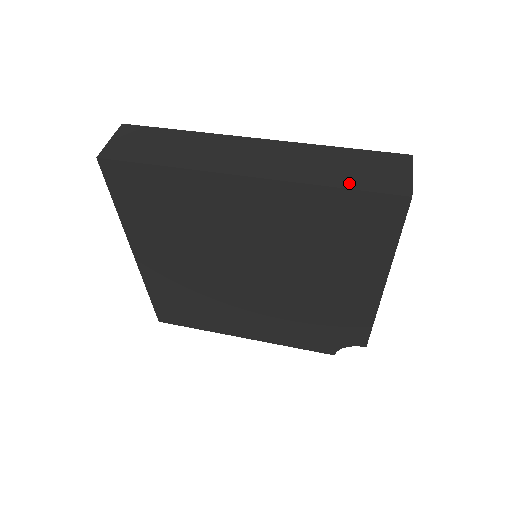
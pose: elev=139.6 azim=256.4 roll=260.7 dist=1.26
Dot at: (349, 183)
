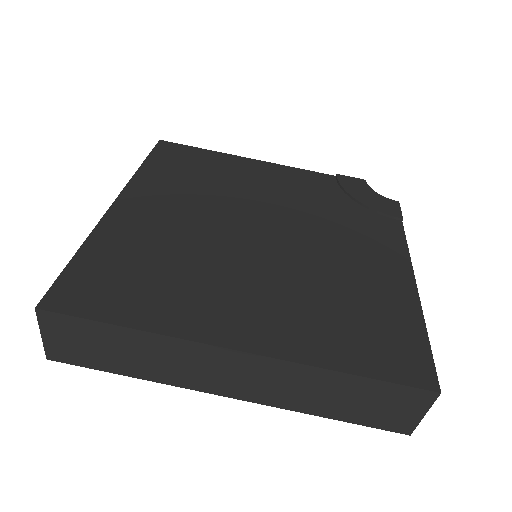
Dot at: (346, 417)
